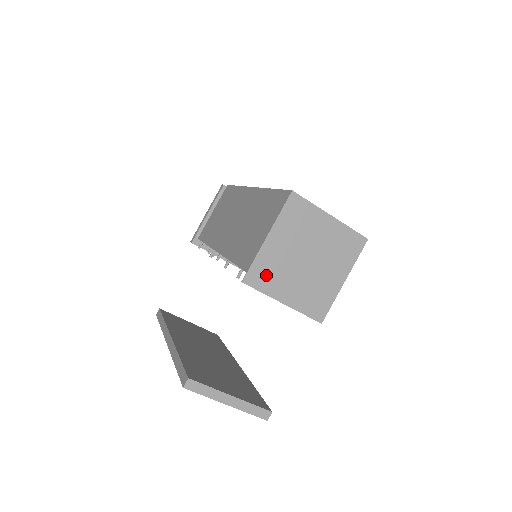
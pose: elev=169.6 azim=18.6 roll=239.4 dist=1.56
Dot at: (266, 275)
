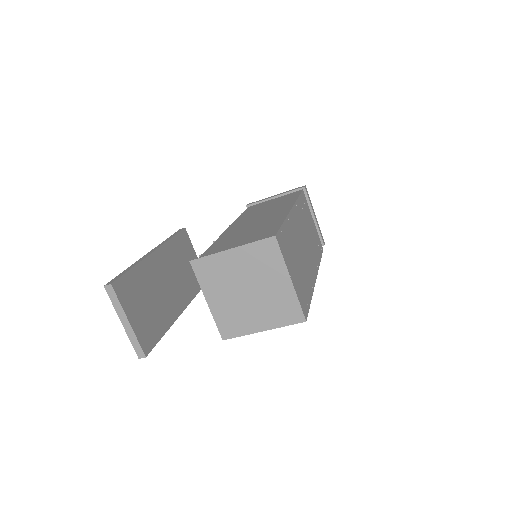
Dot at: (210, 272)
